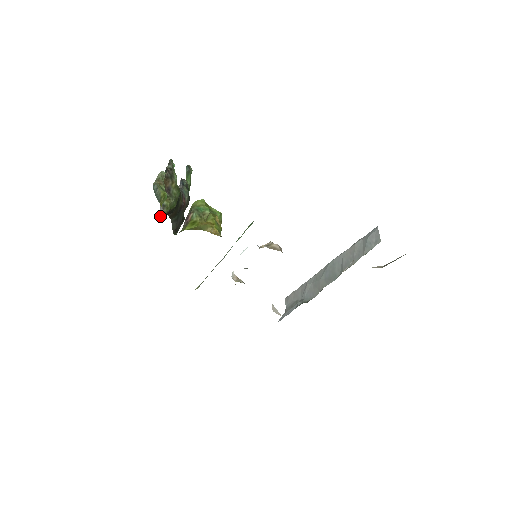
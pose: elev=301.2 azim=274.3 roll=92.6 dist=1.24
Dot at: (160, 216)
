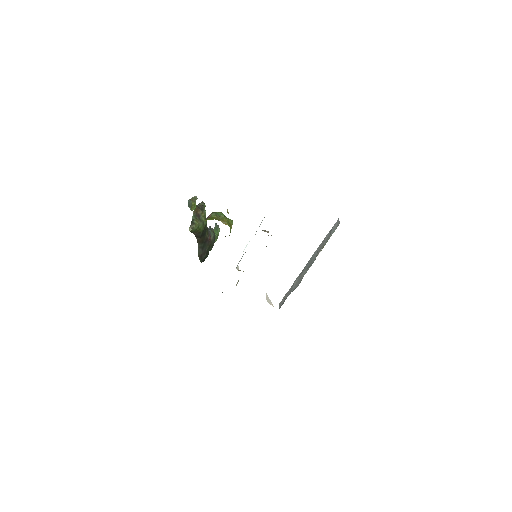
Dot at: (190, 229)
